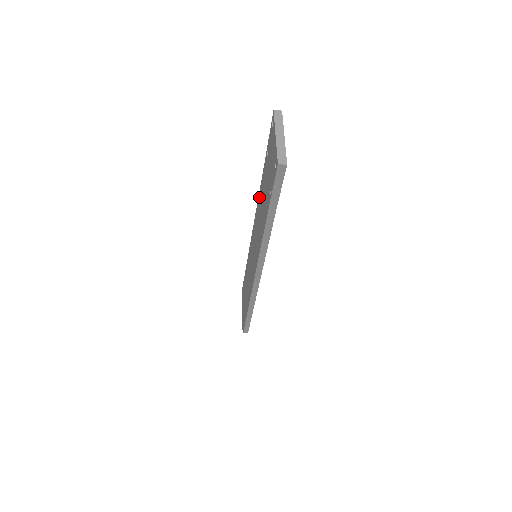
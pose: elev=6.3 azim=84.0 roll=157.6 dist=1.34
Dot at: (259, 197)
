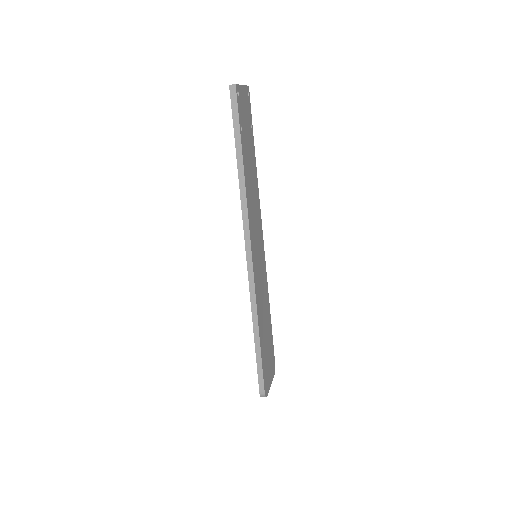
Dot at: occluded
